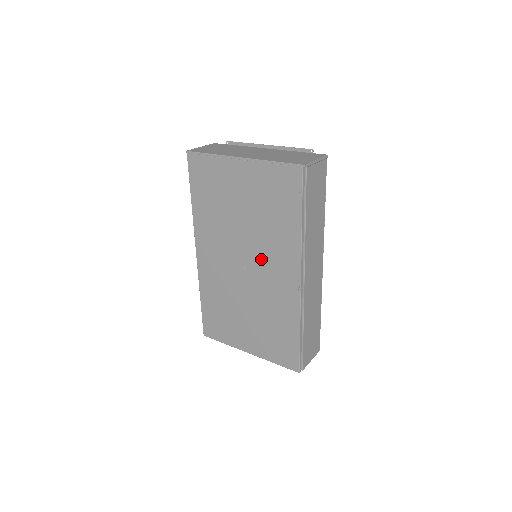
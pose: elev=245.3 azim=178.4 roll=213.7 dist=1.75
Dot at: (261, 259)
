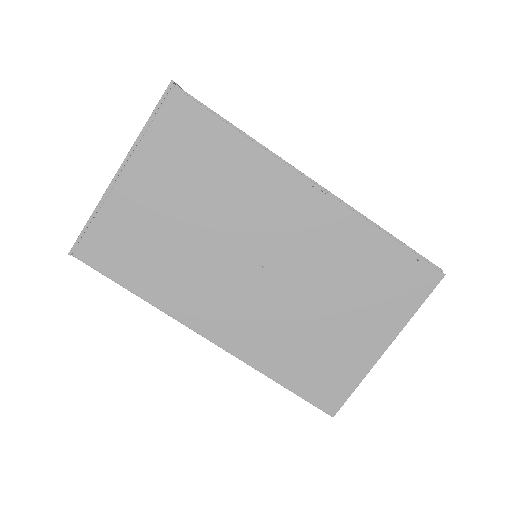
Dot at: (261, 230)
